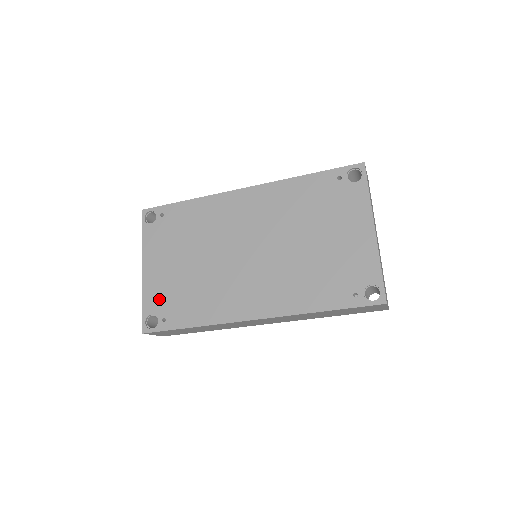
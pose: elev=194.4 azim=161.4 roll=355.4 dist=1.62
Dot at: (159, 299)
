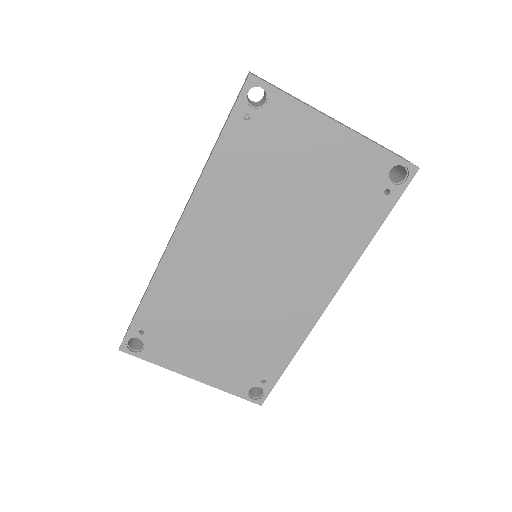
Dot at: (238, 377)
